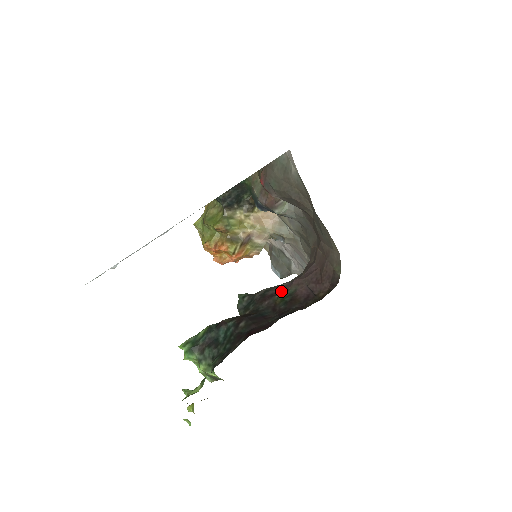
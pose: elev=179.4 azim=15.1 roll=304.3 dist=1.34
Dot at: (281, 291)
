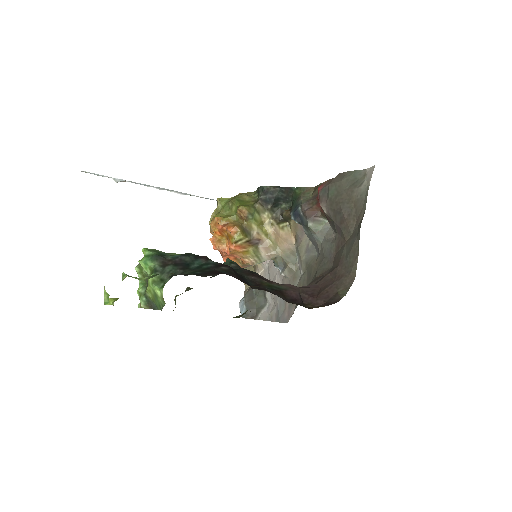
Dot at: (271, 281)
